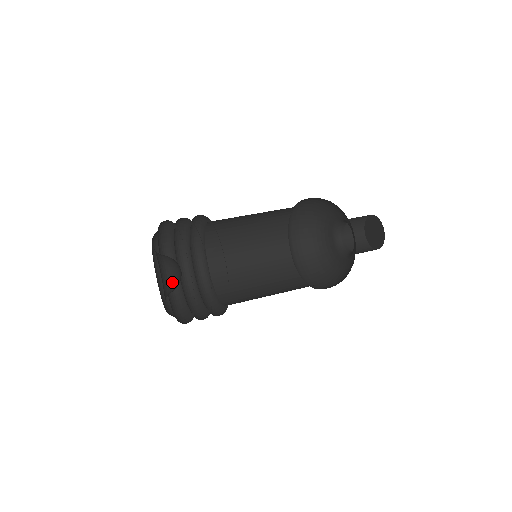
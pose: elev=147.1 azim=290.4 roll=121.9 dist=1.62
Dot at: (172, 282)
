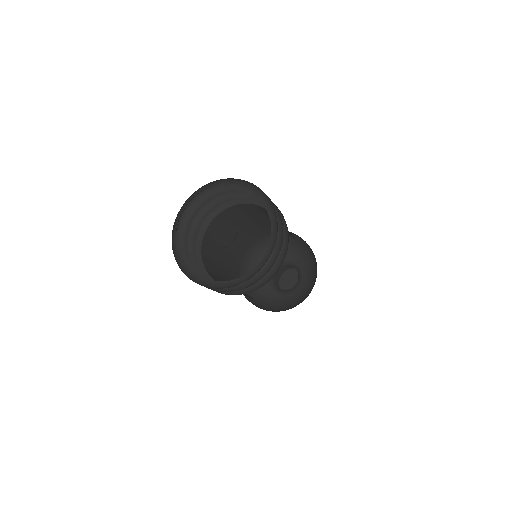
Dot at: occluded
